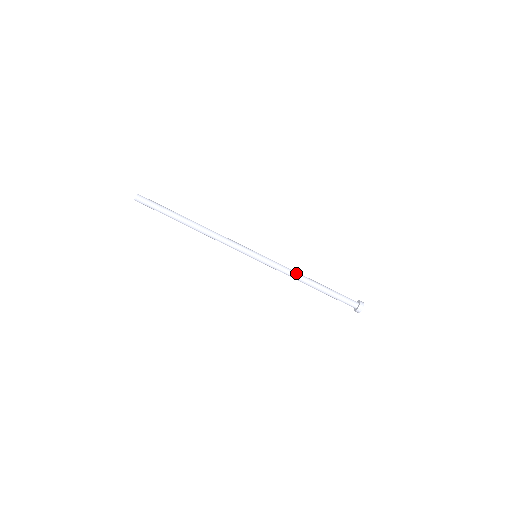
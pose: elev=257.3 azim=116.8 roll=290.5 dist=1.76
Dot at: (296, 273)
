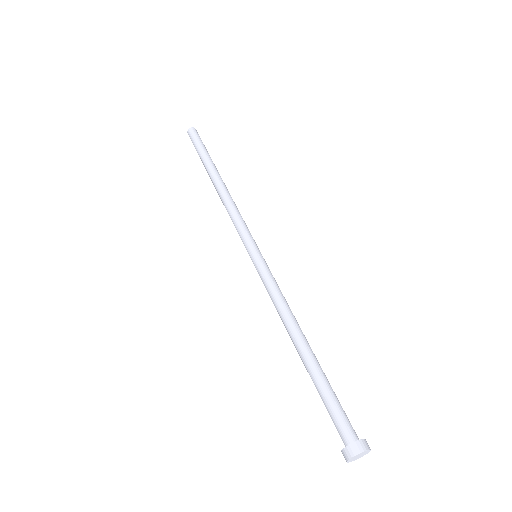
Dot at: occluded
